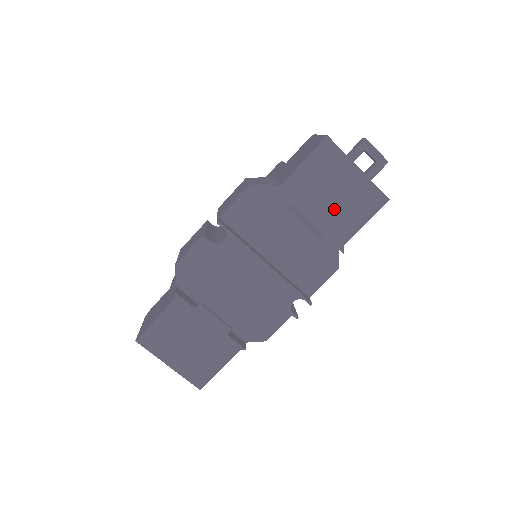
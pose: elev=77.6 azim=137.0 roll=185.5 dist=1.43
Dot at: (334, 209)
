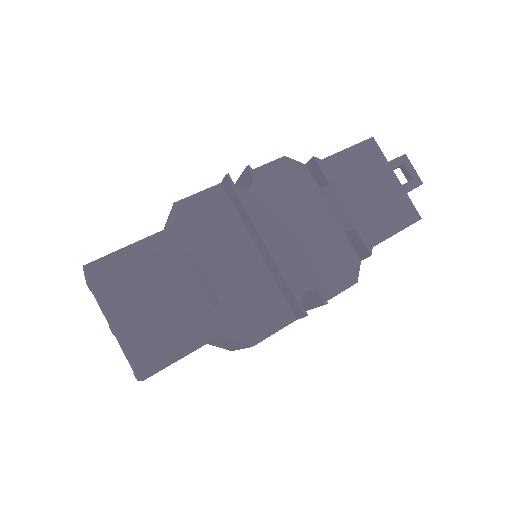
Dot at: (369, 205)
